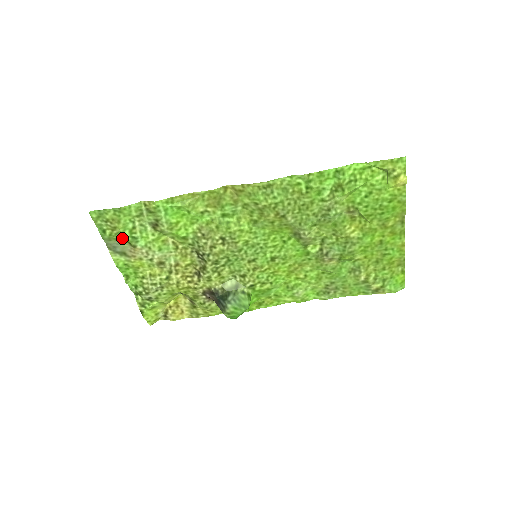
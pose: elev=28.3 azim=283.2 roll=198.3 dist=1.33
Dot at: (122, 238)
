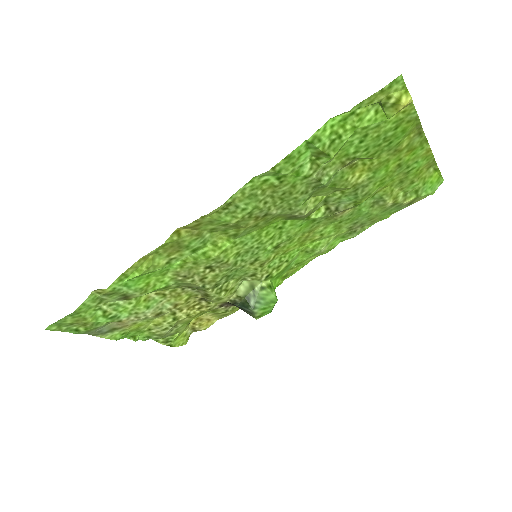
Dot at: (100, 324)
